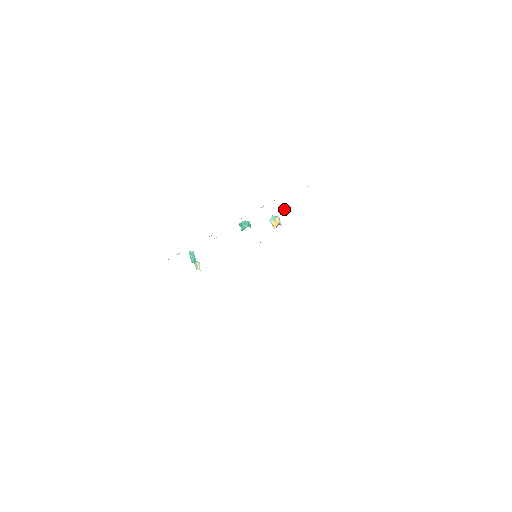
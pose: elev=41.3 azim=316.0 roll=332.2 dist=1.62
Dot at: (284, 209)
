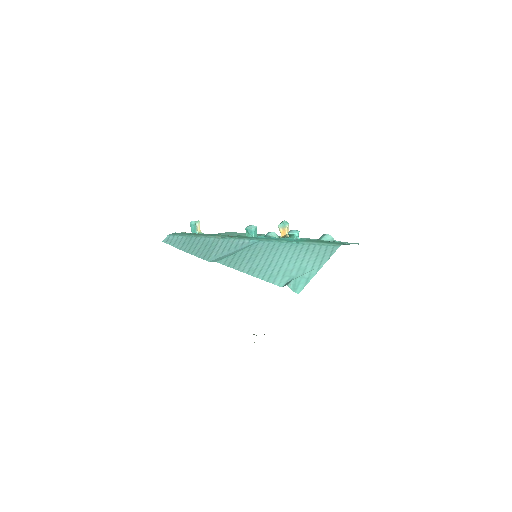
Dot at: (294, 235)
